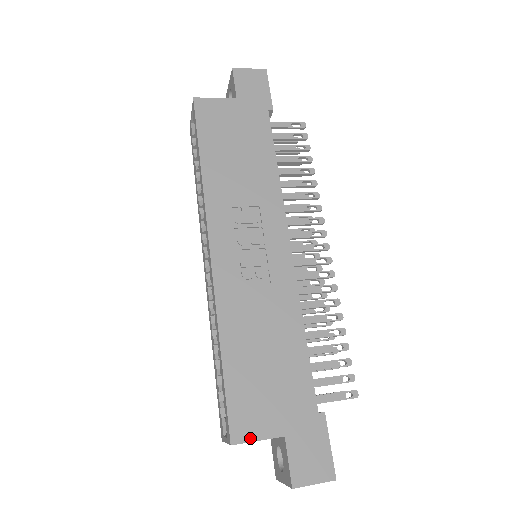
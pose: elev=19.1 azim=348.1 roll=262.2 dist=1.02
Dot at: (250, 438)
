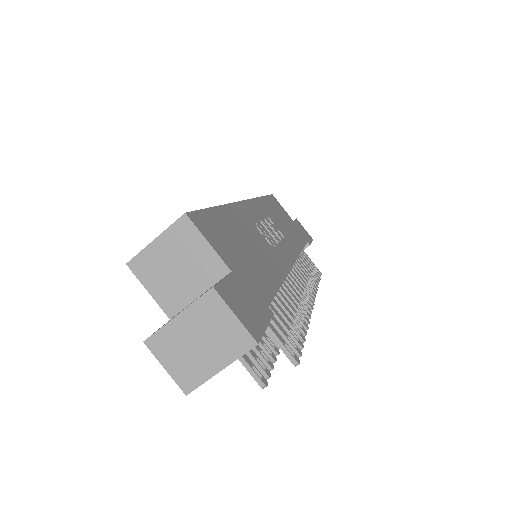
Dot at: (204, 233)
